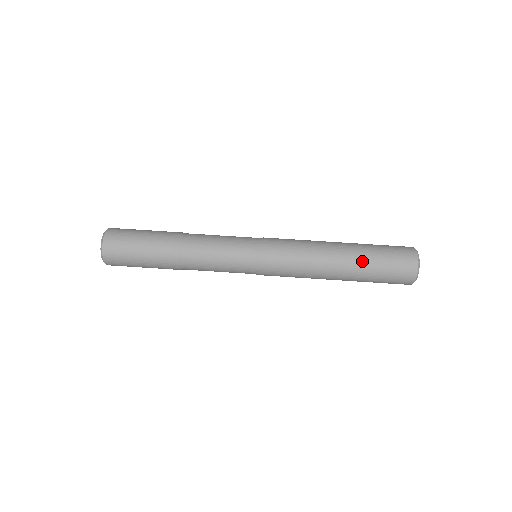
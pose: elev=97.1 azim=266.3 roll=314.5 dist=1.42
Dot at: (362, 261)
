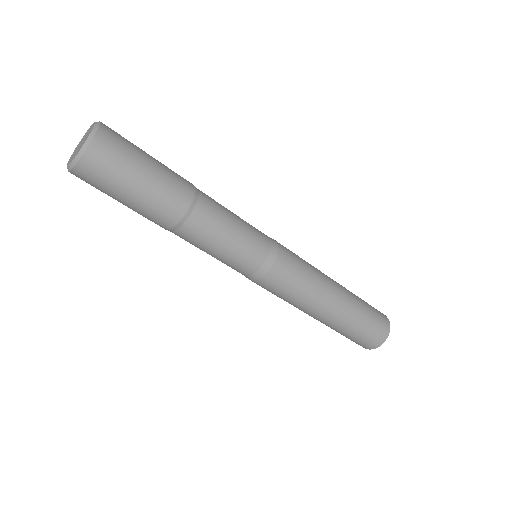
Dot at: (344, 323)
